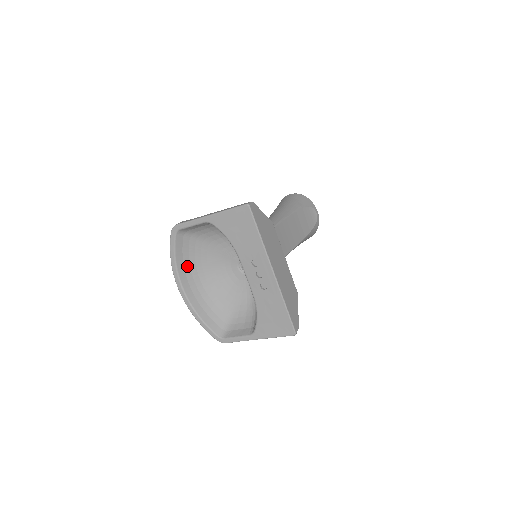
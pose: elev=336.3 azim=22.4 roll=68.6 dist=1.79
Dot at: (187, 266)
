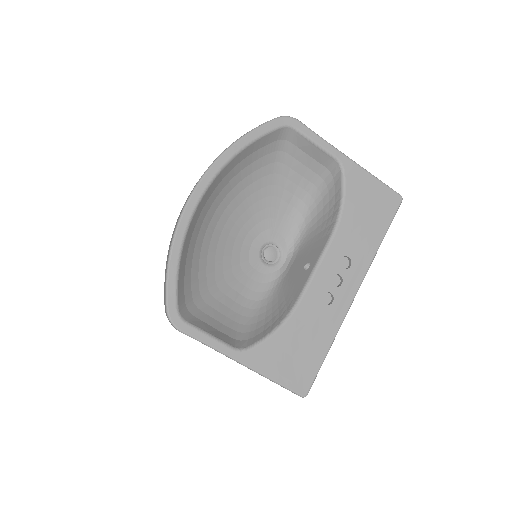
Dot at: (231, 174)
